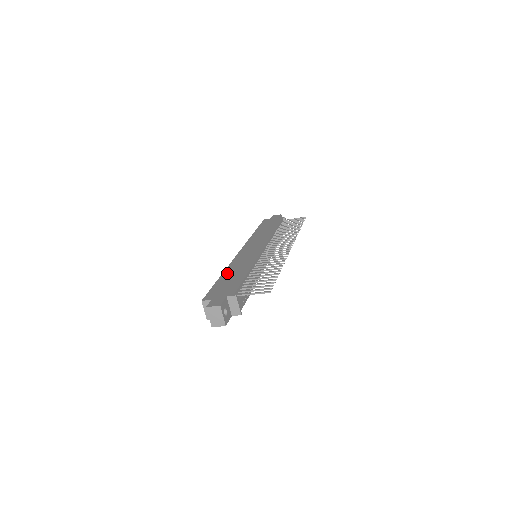
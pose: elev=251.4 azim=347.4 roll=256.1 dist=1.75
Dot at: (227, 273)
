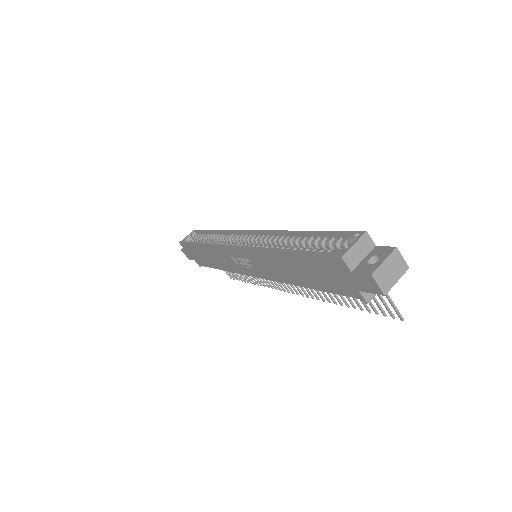
Dot at: occluded
